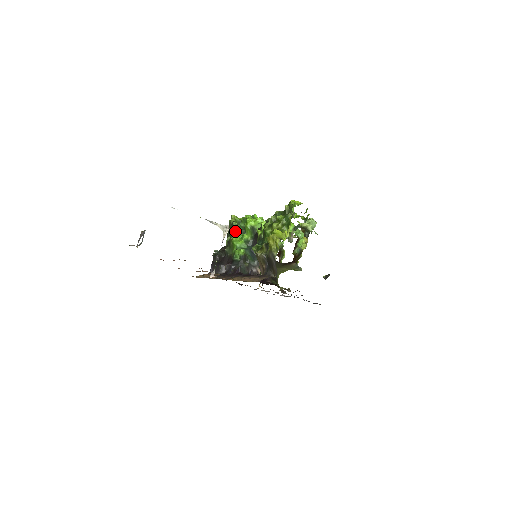
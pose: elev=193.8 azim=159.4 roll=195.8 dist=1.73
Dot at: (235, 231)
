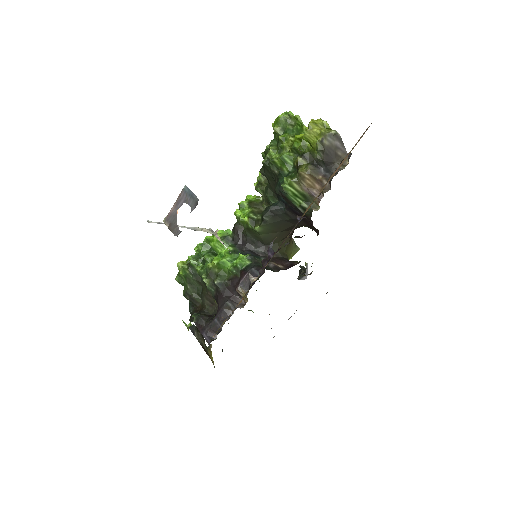
Dot at: (202, 265)
